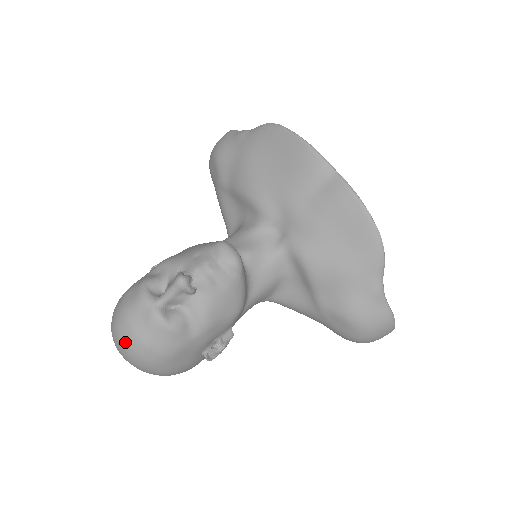
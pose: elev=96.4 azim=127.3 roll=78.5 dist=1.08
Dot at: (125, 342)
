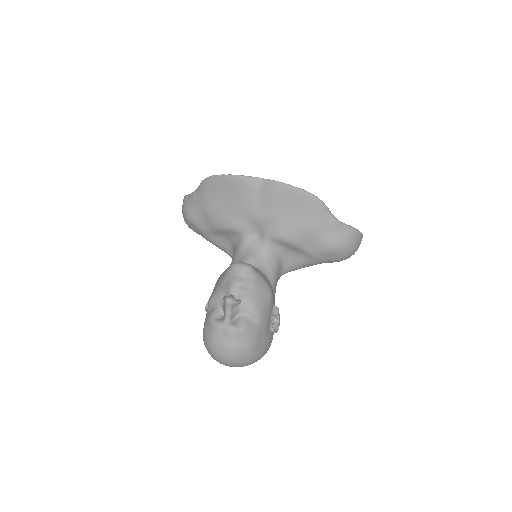
Dot at: (225, 356)
